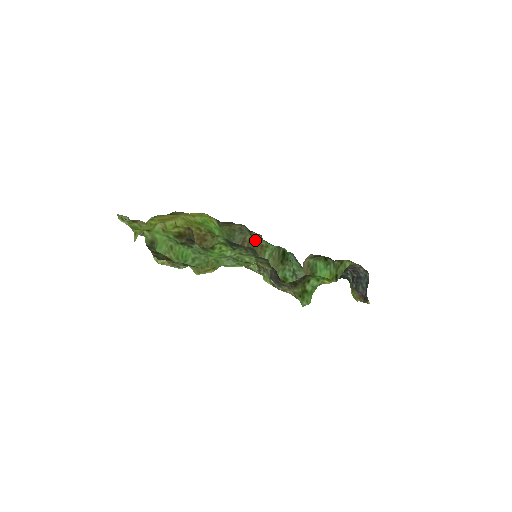
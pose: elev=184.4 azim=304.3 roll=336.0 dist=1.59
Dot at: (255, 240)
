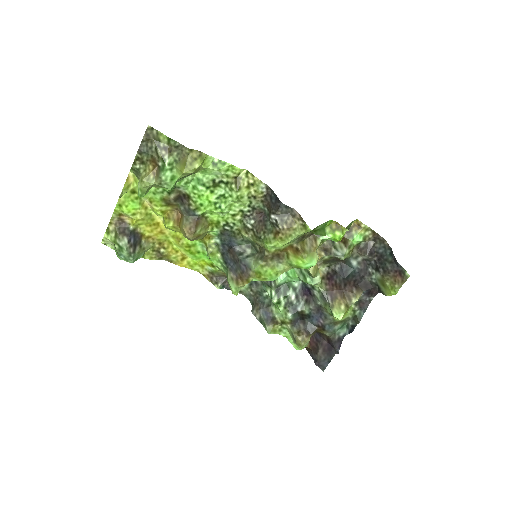
Dot at: occluded
